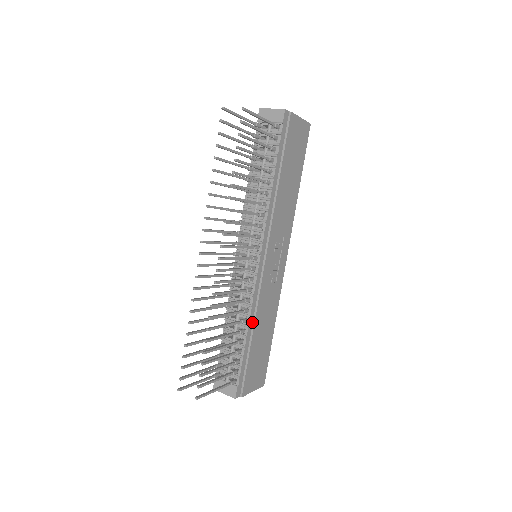
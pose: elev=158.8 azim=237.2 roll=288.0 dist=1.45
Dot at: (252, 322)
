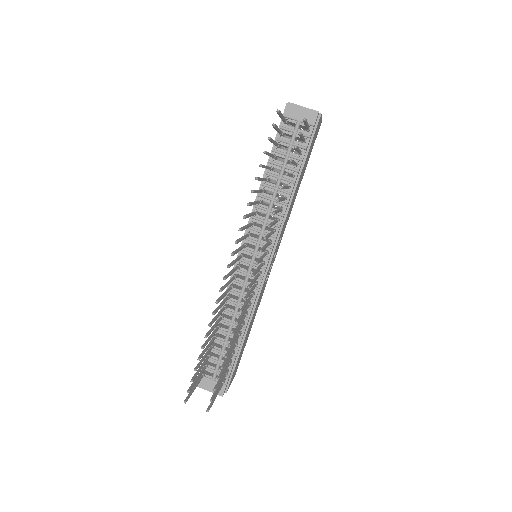
Dot at: (247, 323)
